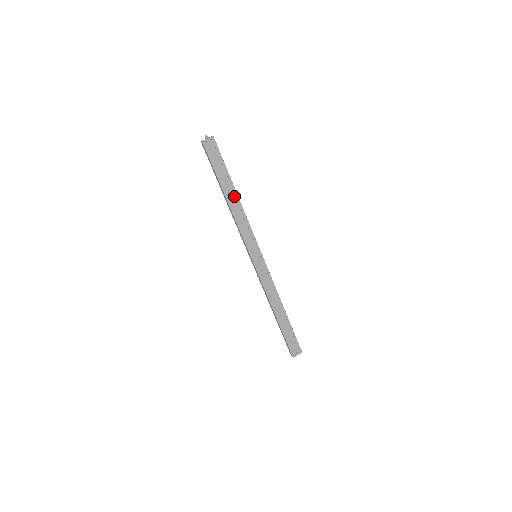
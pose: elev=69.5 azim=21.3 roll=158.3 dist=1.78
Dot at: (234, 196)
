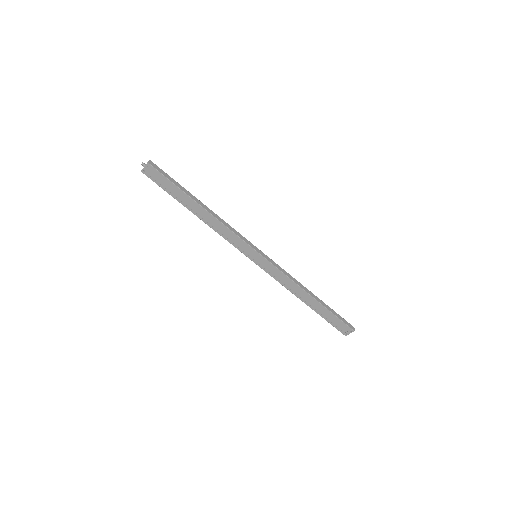
Dot at: (201, 210)
